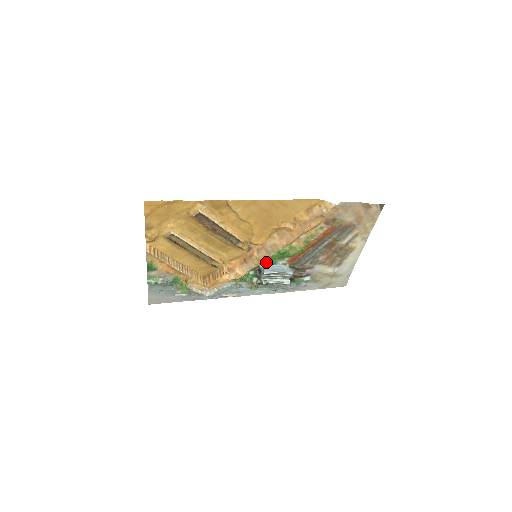
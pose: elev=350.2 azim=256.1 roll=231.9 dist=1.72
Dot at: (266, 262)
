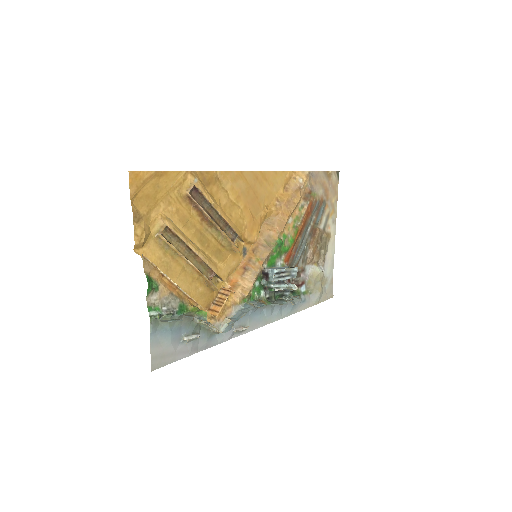
Dot at: (267, 263)
